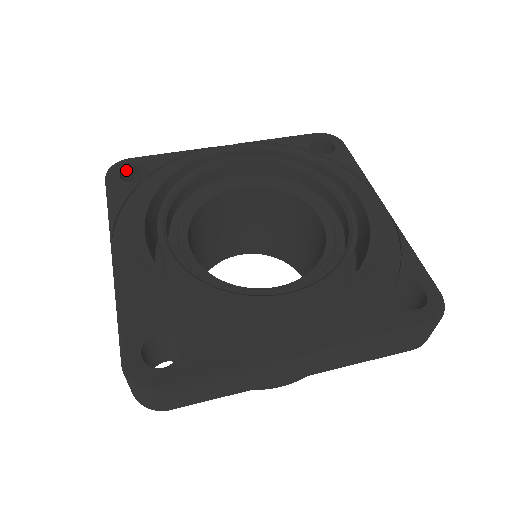
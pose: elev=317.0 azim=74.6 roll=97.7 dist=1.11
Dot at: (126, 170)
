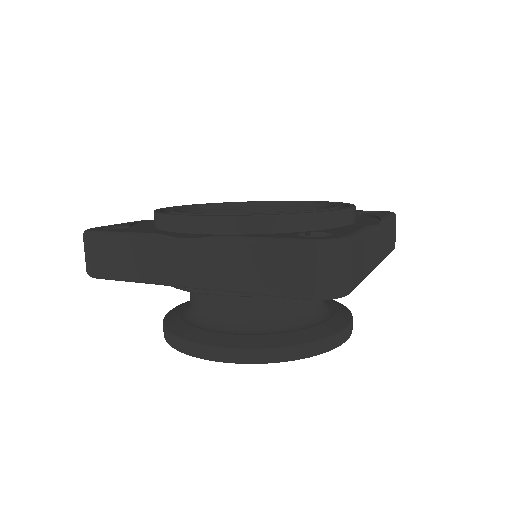
Dot at: occluded
